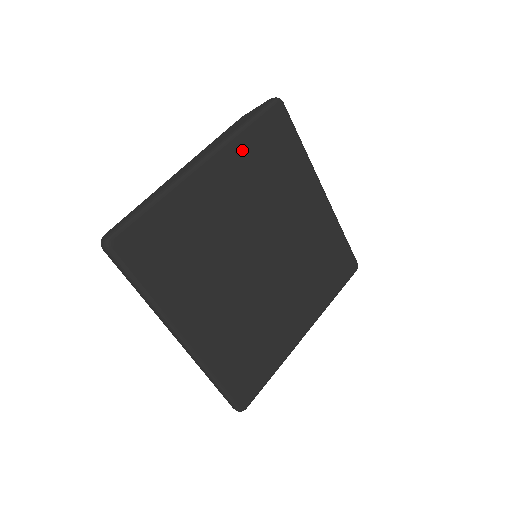
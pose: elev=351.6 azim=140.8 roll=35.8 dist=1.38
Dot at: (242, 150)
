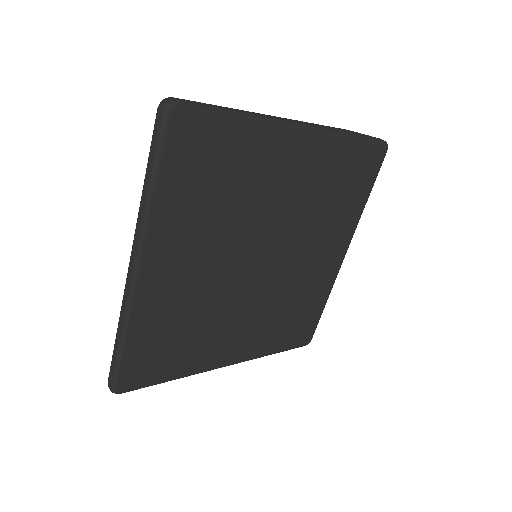
Dot at: (333, 154)
